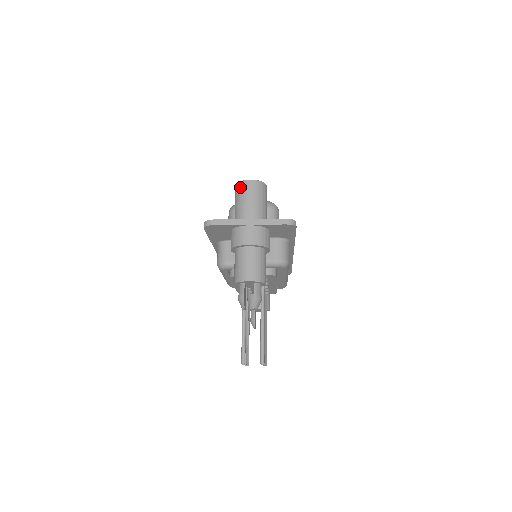
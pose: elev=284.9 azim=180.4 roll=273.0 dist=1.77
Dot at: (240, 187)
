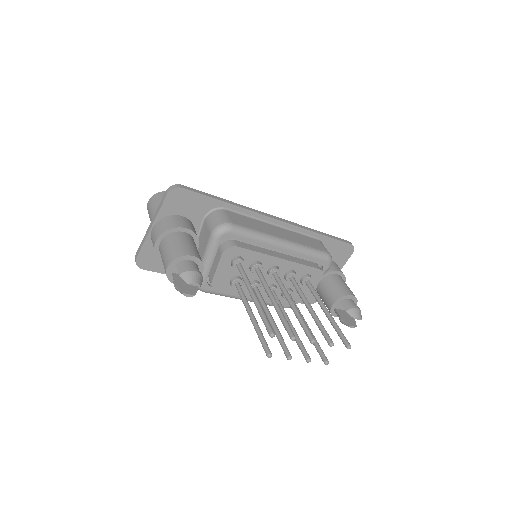
Dot at: occluded
